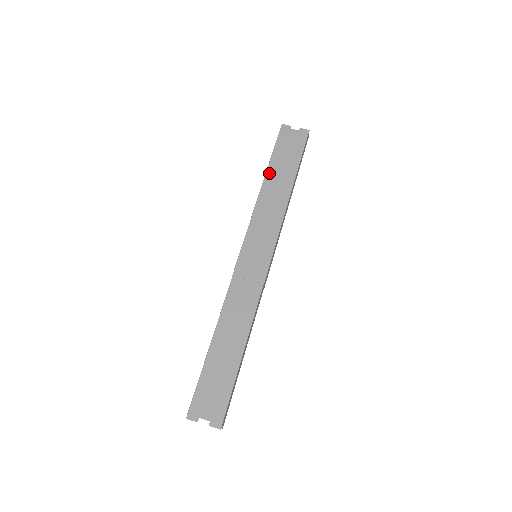
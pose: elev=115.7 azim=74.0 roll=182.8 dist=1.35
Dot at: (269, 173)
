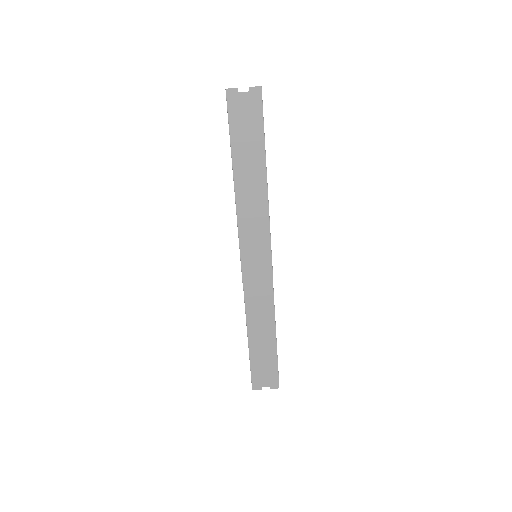
Dot at: (236, 164)
